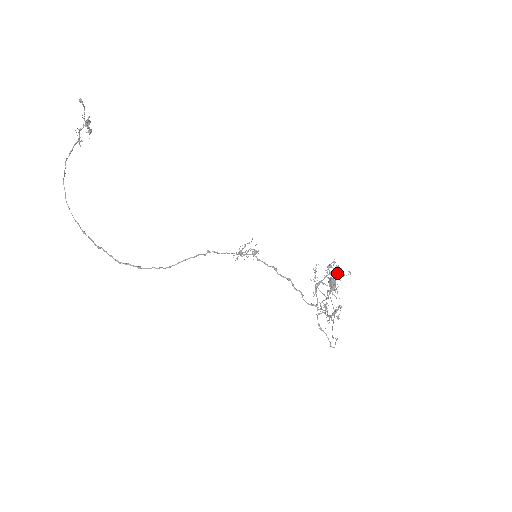
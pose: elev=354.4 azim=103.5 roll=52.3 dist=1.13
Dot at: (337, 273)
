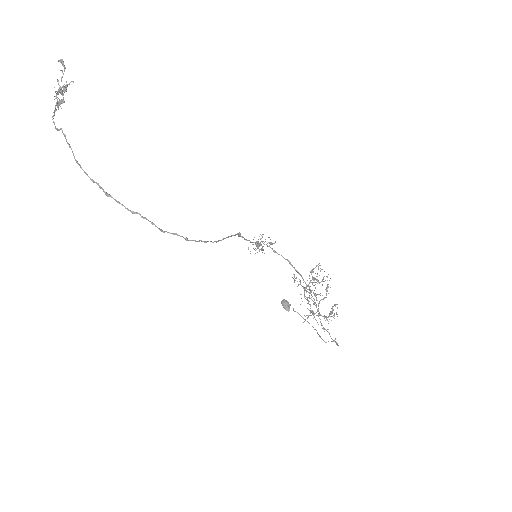
Dot at: (317, 279)
